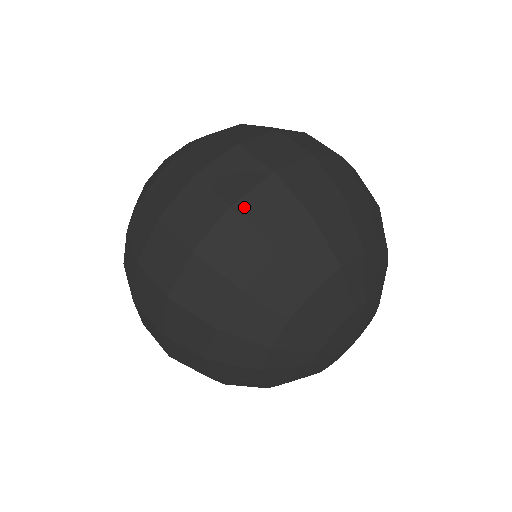
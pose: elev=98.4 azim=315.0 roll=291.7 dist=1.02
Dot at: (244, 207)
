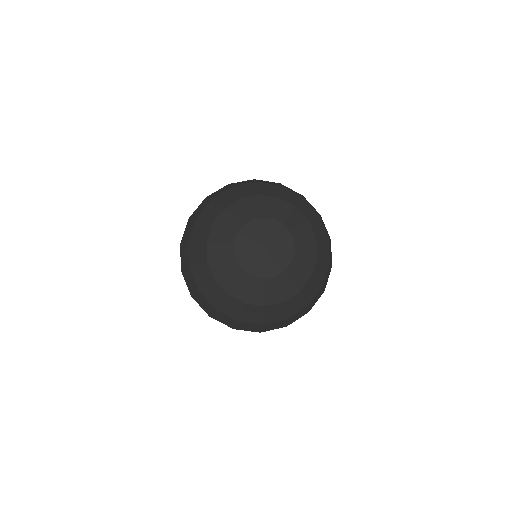
Dot at: occluded
